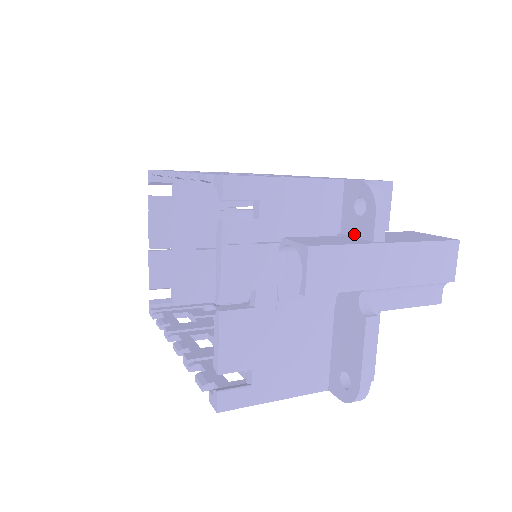
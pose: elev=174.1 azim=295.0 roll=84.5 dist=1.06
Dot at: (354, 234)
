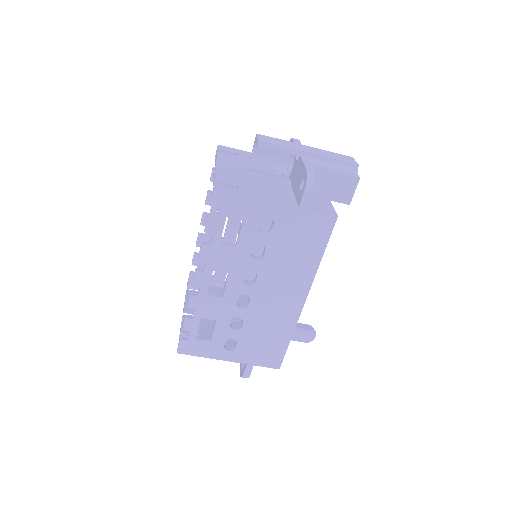
Dot at: (289, 157)
